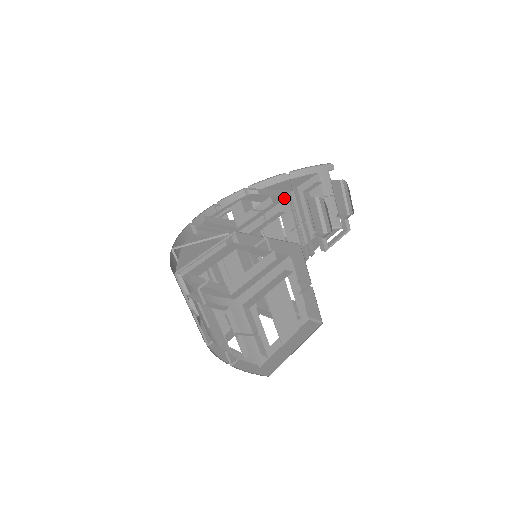
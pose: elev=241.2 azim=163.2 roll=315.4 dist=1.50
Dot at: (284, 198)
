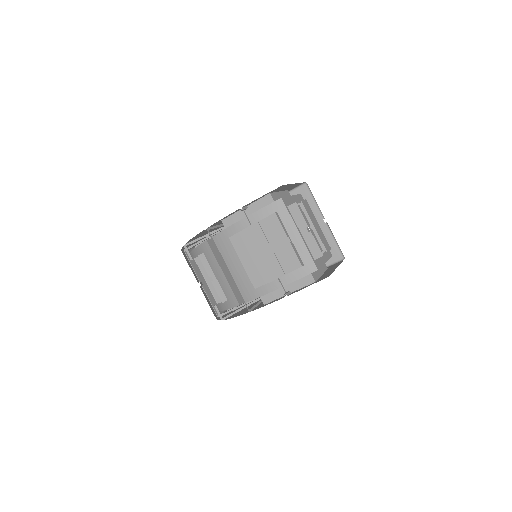
Dot at: occluded
